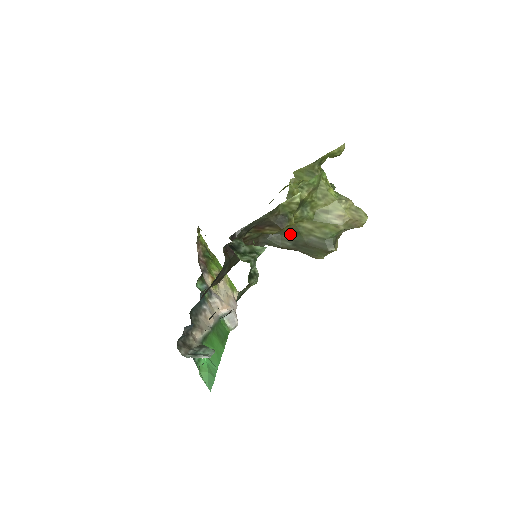
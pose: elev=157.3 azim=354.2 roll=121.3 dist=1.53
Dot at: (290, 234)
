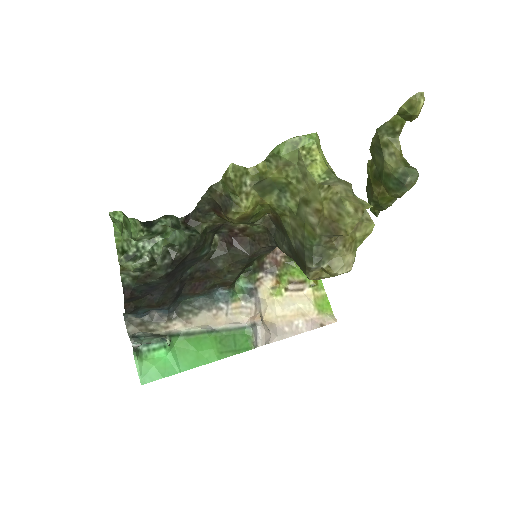
Dot at: (284, 233)
